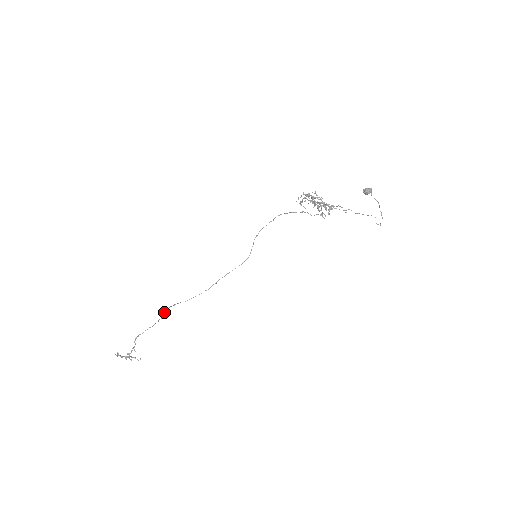
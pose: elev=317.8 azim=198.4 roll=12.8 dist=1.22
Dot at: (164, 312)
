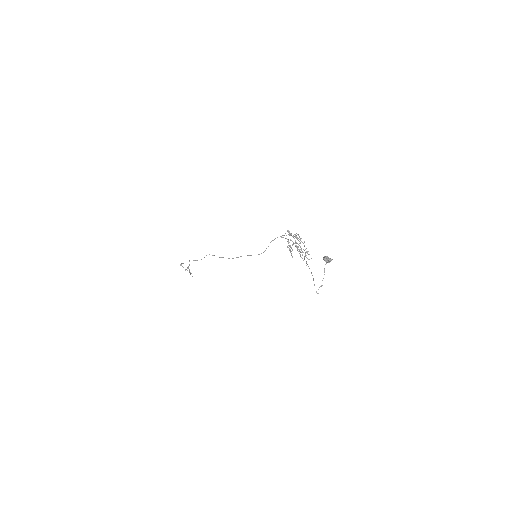
Dot at: occluded
